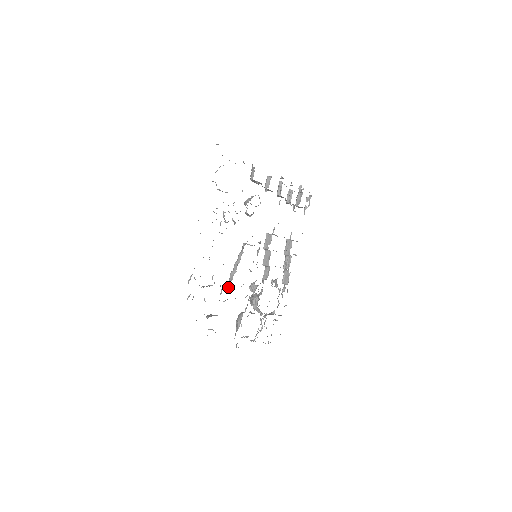
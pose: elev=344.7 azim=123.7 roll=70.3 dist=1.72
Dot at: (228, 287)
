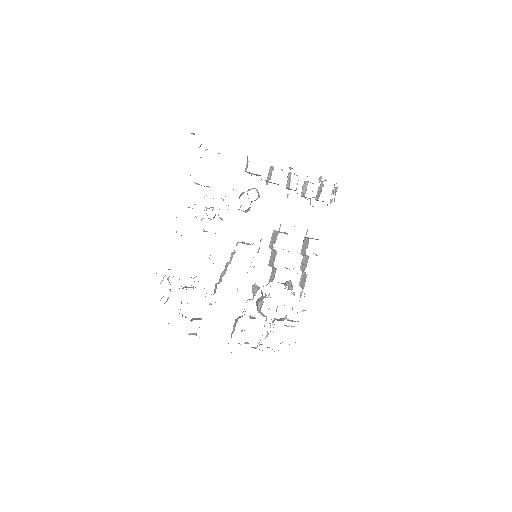
Dot at: occluded
